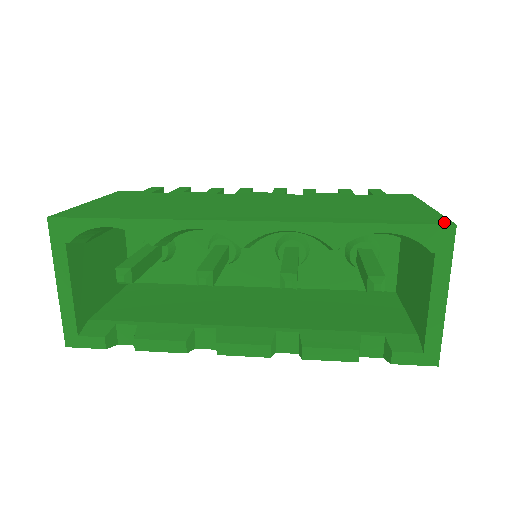
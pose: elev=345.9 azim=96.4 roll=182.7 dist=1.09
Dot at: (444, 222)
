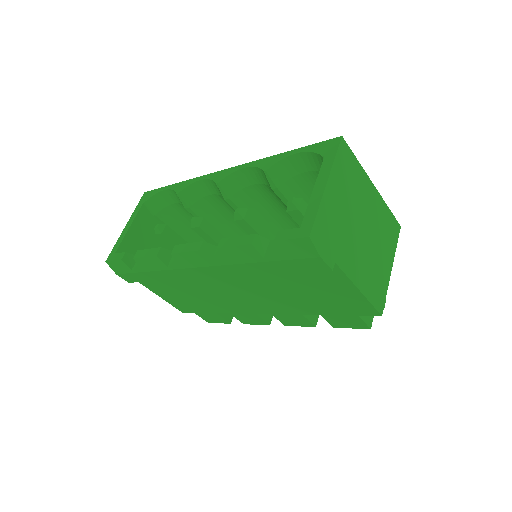
Dot at: occluded
